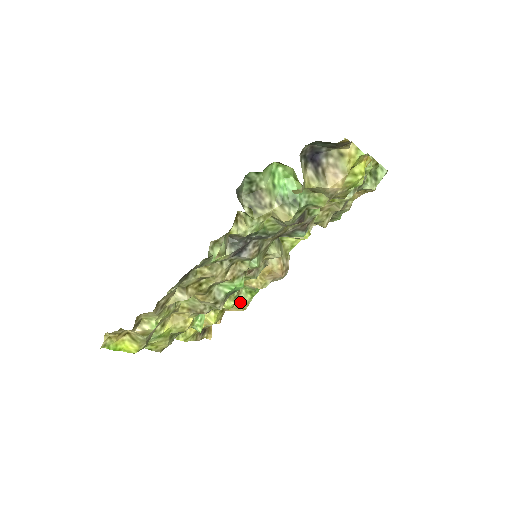
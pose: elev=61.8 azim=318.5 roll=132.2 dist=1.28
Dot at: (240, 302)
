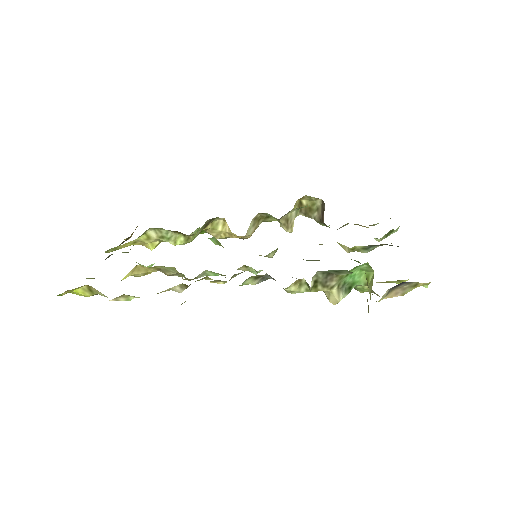
Dot at: occluded
